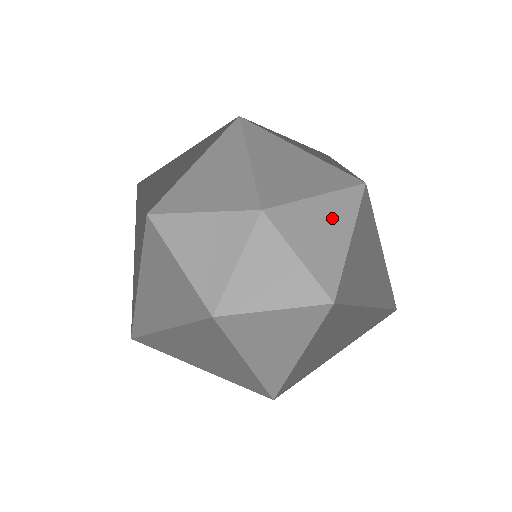
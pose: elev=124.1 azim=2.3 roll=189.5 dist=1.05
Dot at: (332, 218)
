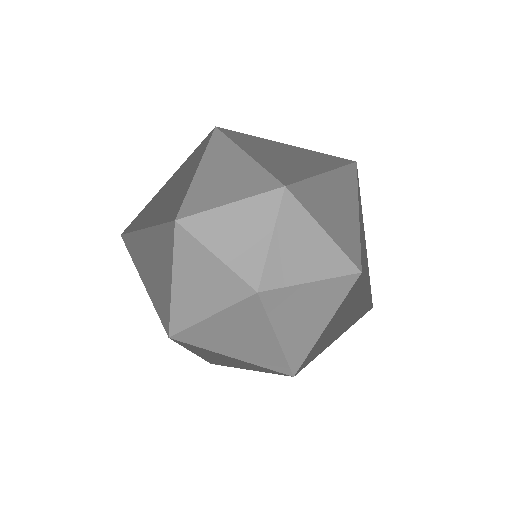
Dot at: (361, 219)
